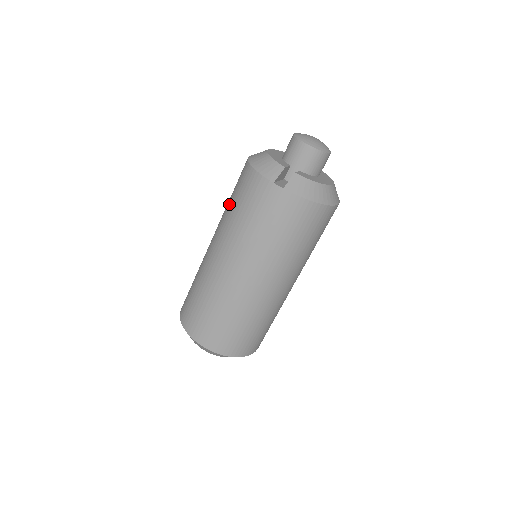
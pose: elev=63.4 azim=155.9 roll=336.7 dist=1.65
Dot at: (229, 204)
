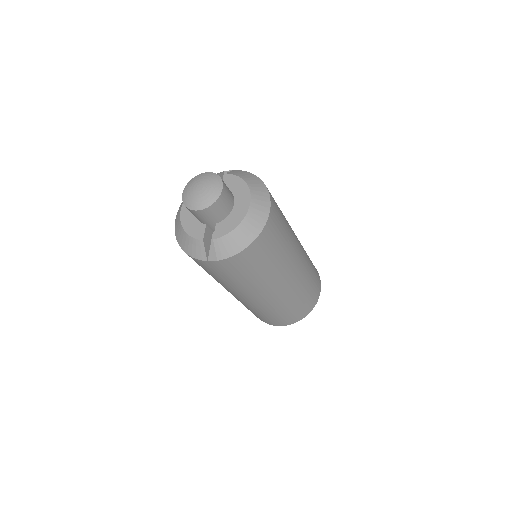
Dot at: occluded
